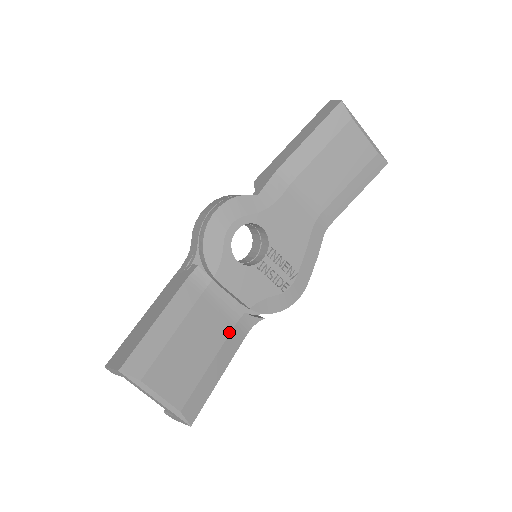
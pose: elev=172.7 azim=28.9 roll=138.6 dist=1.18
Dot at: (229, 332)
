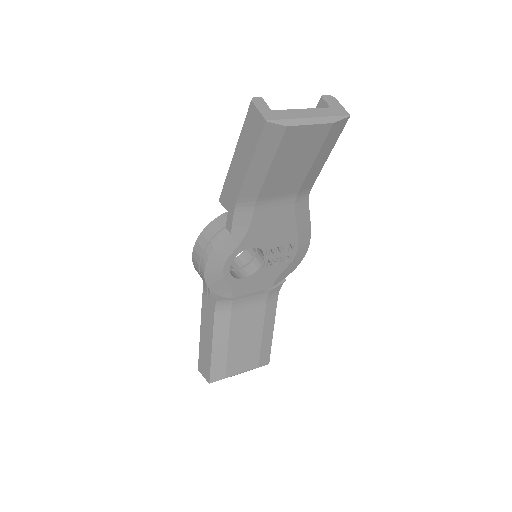
Dot at: (264, 310)
